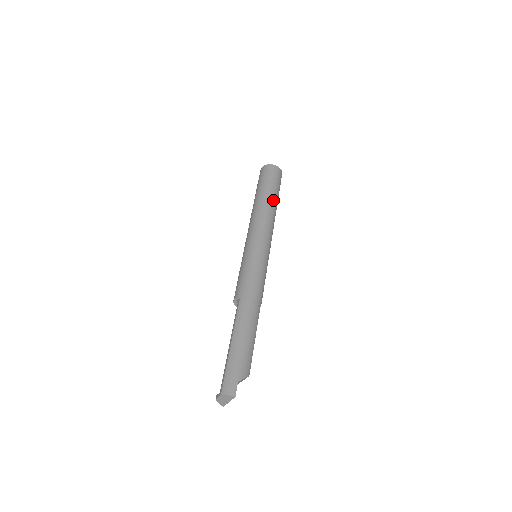
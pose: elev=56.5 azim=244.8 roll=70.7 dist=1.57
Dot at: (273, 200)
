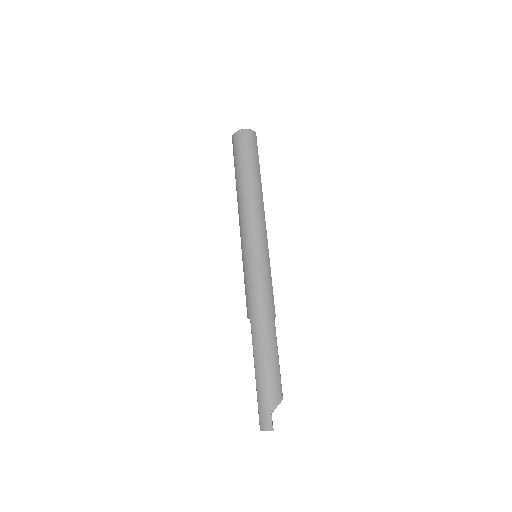
Dot at: (253, 179)
